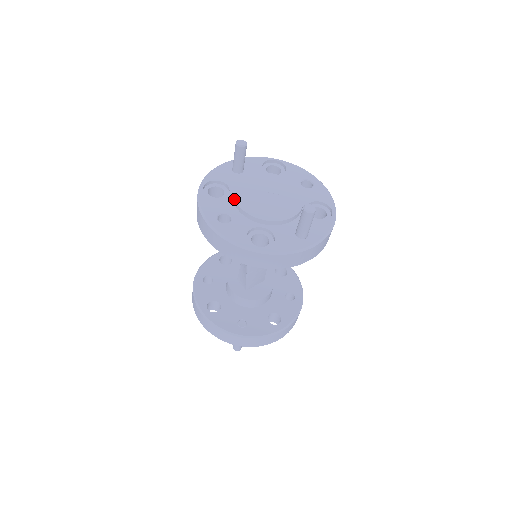
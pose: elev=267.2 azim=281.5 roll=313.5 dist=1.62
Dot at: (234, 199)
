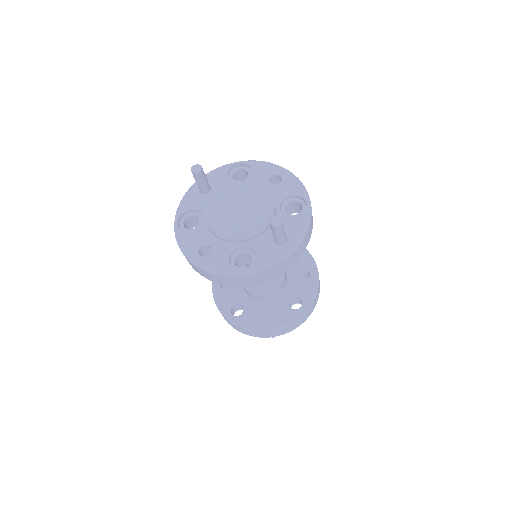
Dot at: (208, 227)
